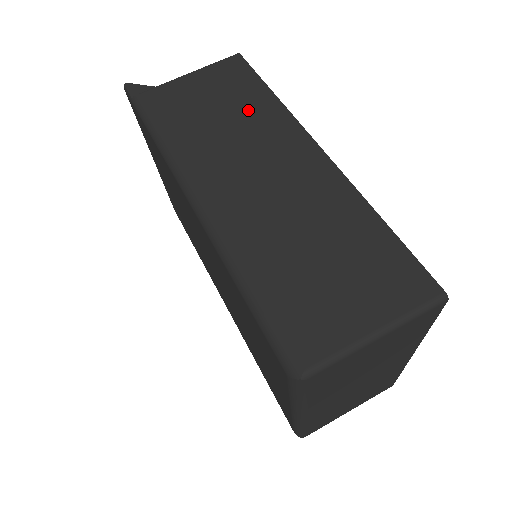
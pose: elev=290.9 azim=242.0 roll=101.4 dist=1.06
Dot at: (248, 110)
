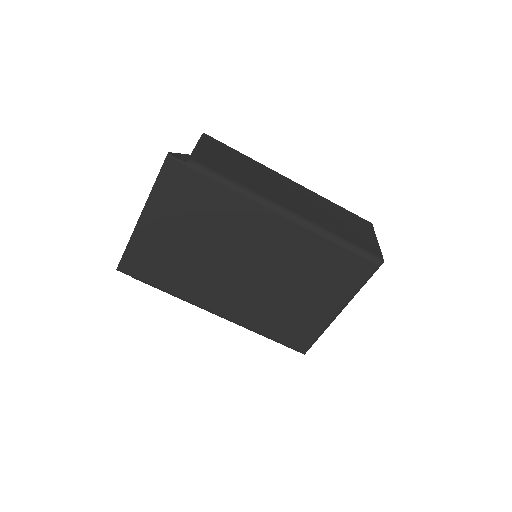
Dot at: (249, 165)
